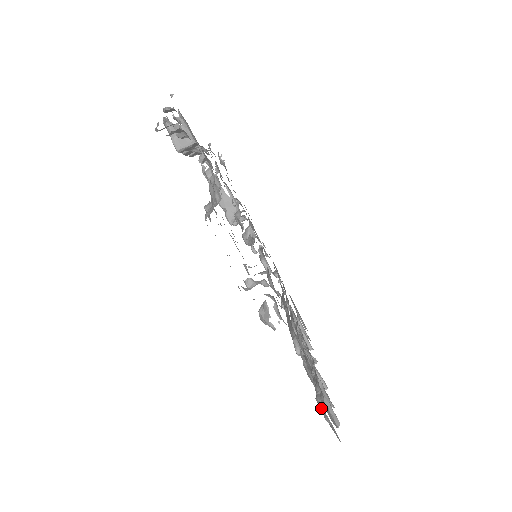
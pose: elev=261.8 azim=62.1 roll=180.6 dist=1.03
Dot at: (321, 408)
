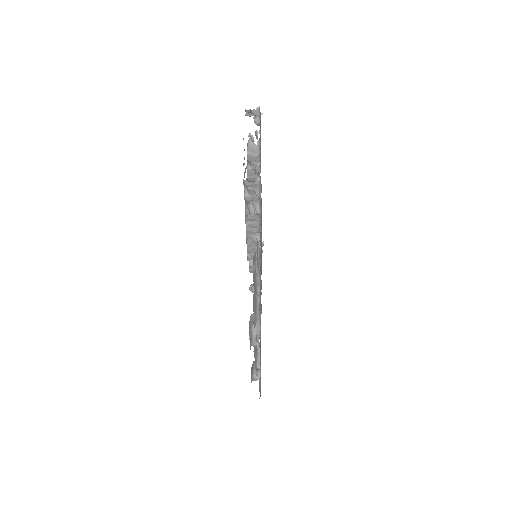
Dot at: (254, 258)
